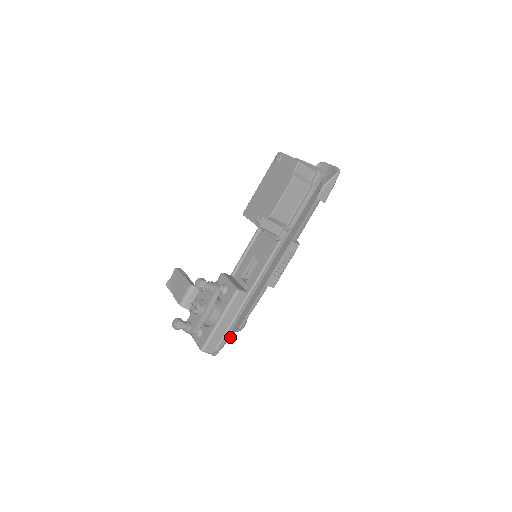
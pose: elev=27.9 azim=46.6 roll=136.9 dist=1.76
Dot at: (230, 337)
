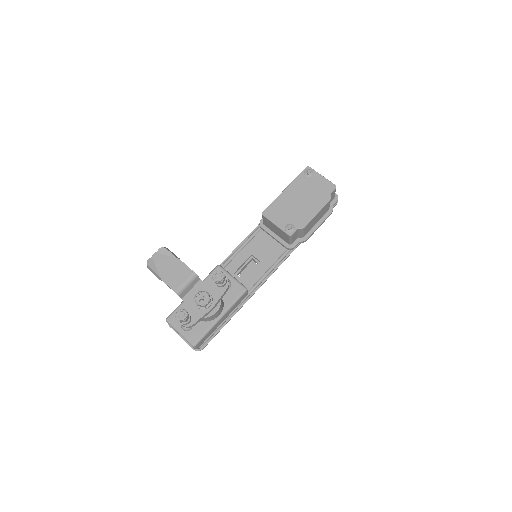
Dot at: occluded
